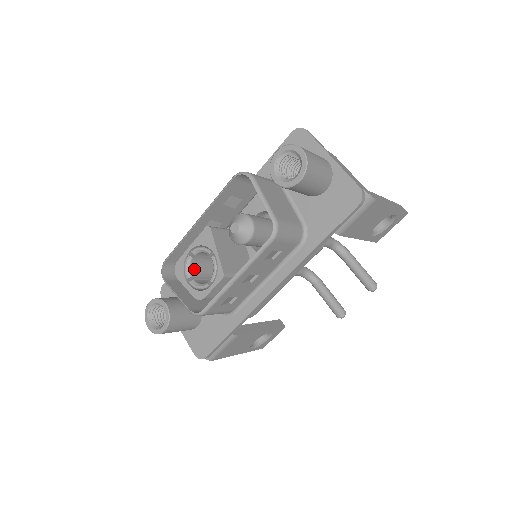
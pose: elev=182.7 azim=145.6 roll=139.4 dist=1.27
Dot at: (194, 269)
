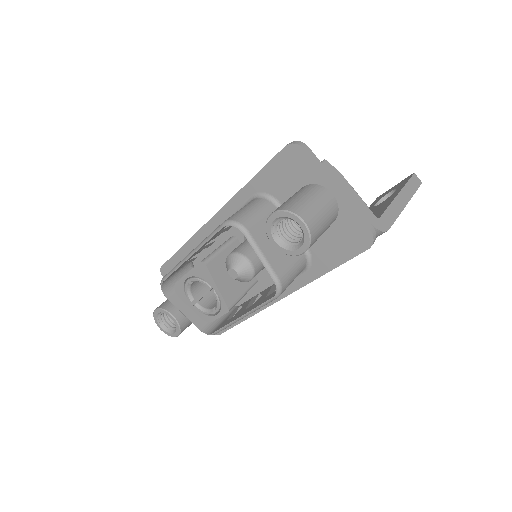
Dot at: (195, 289)
